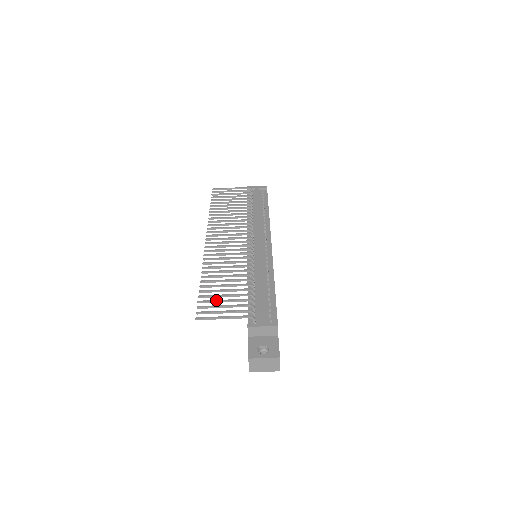
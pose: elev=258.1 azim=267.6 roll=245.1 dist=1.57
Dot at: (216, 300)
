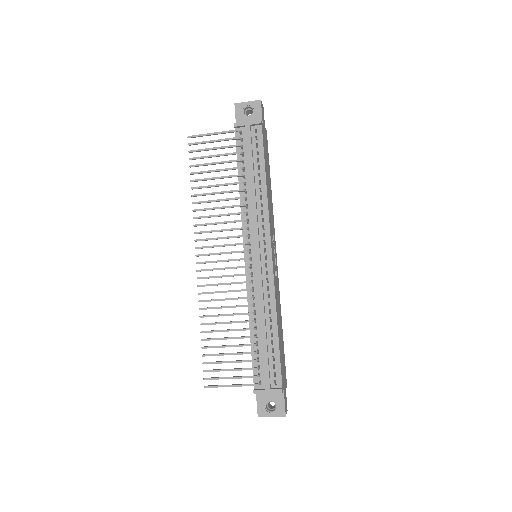
Dot at: (220, 362)
